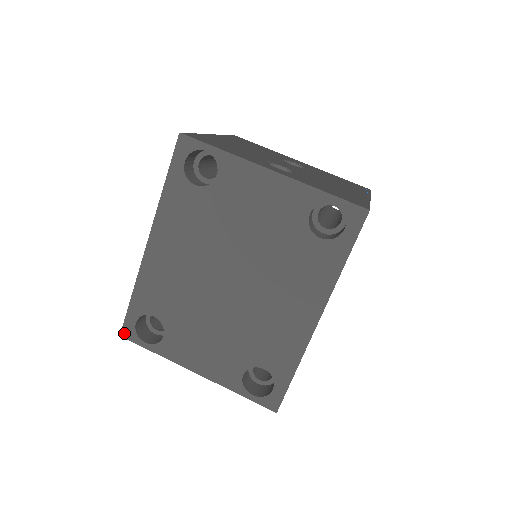
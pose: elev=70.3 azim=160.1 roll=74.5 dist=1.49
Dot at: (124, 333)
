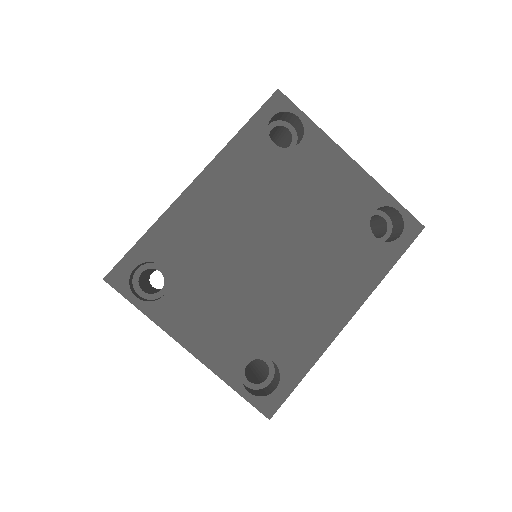
Dot at: (111, 277)
